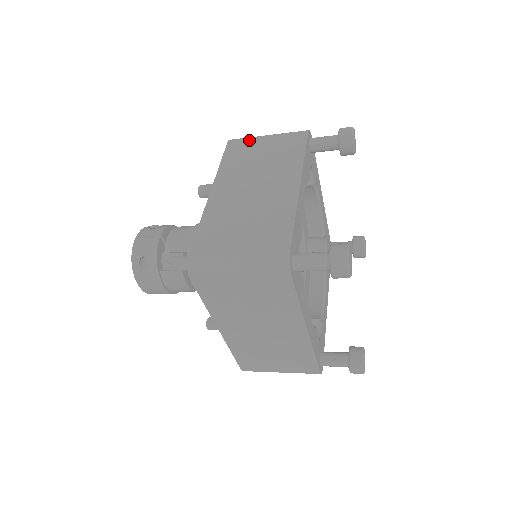
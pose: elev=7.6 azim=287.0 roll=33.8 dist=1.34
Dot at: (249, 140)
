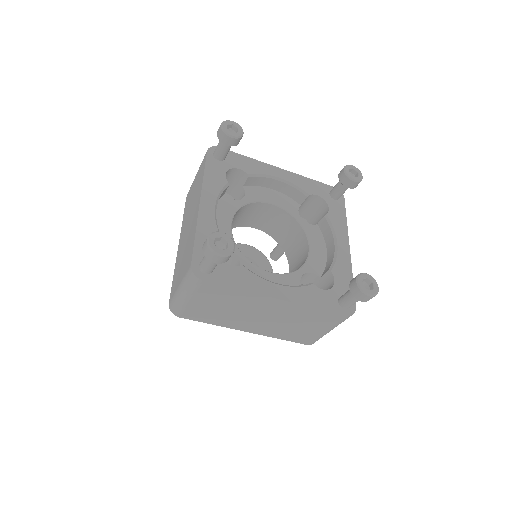
Dot at: (191, 186)
